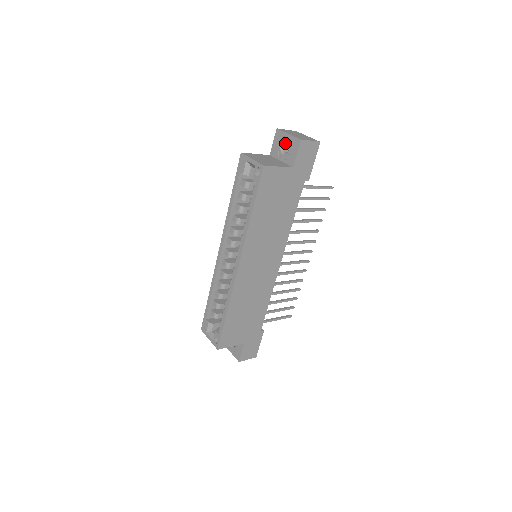
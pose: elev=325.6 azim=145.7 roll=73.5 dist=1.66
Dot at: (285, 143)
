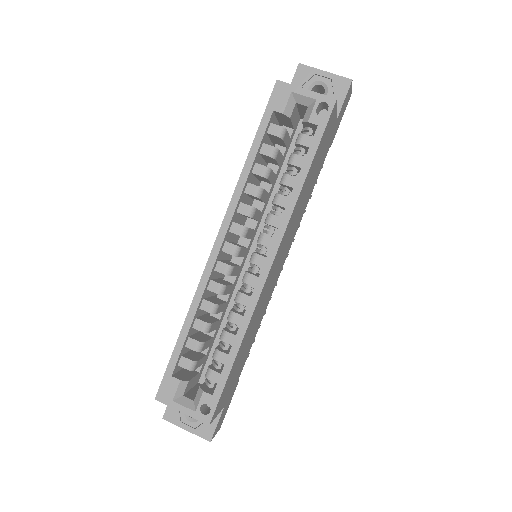
Dot at: (315, 85)
